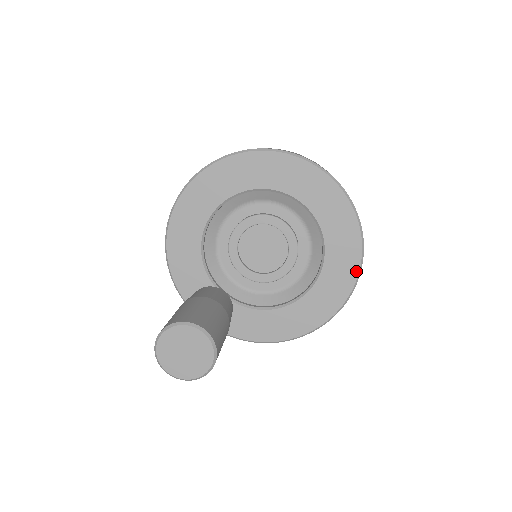
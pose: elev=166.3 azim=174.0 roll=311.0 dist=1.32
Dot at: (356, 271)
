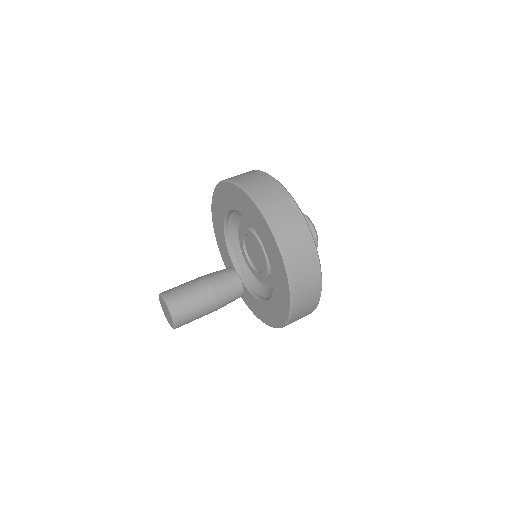
Dot at: (289, 297)
